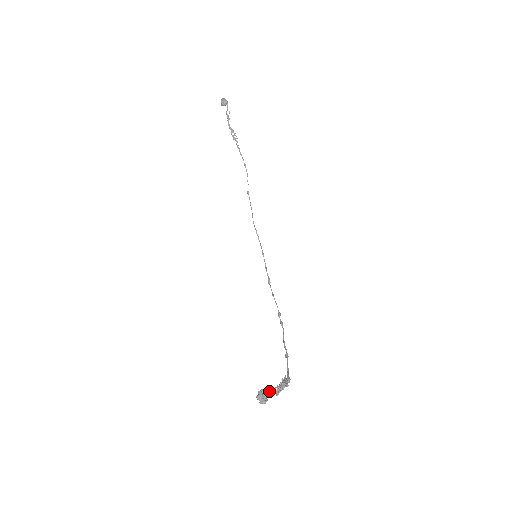
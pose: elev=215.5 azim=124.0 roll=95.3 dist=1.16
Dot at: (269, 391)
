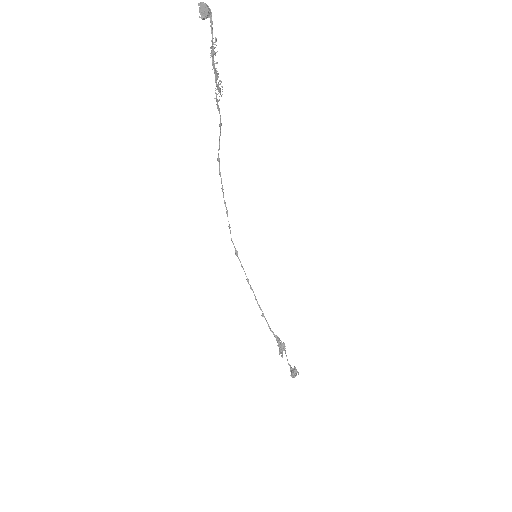
Dot at: (295, 368)
